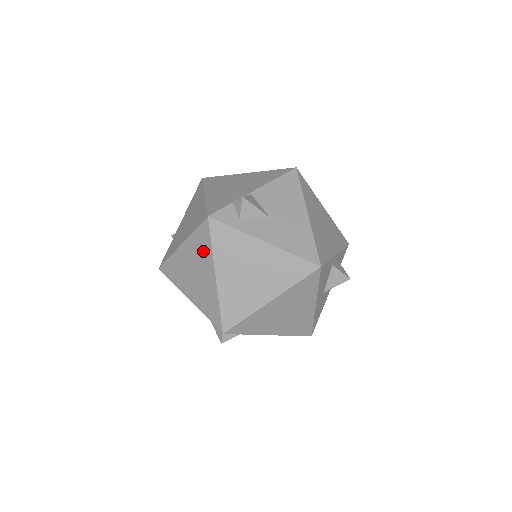
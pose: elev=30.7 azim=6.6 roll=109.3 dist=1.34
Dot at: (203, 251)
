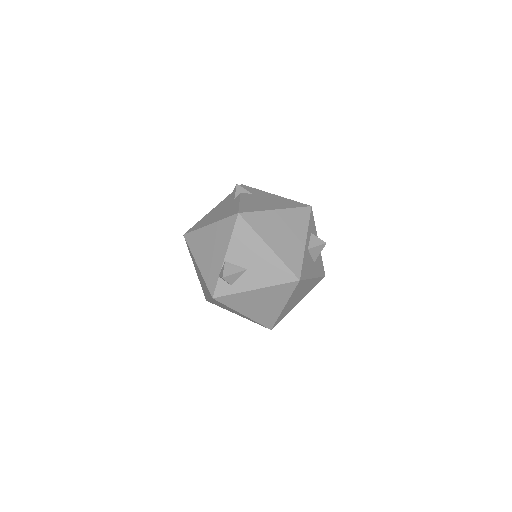
Dot at: (225, 306)
